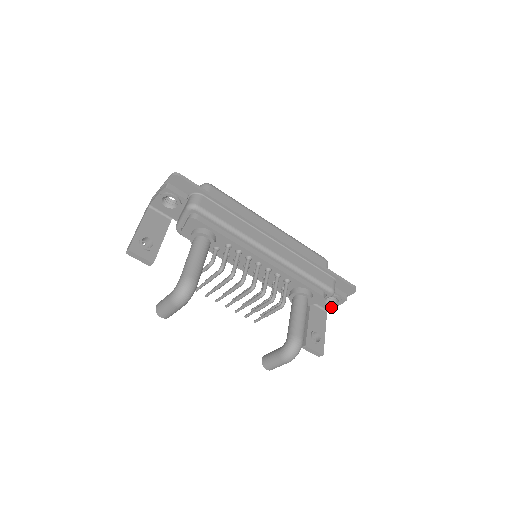
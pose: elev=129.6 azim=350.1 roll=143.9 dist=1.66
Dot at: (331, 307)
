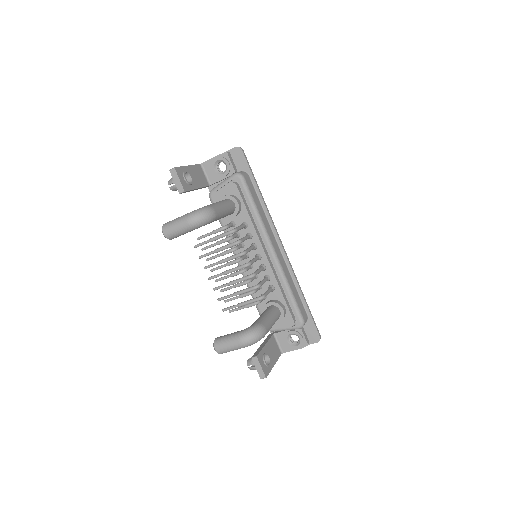
Dot at: (288, 349)
